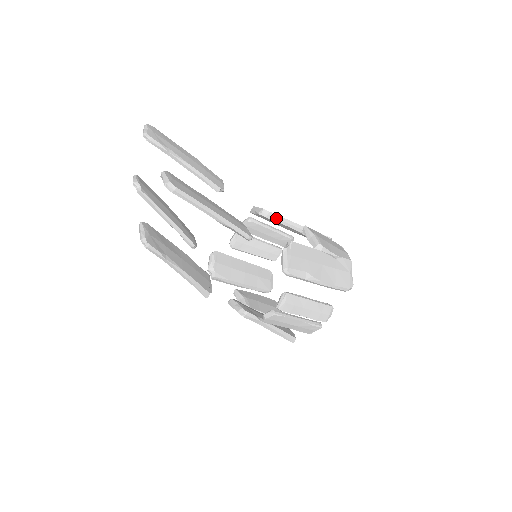
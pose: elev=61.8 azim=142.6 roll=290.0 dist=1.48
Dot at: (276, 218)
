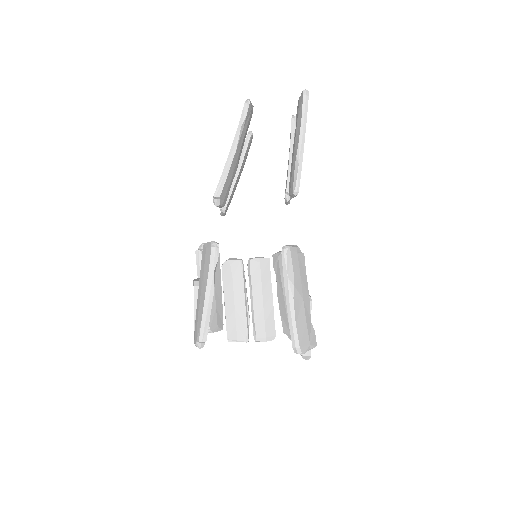
Dot at: occluded
